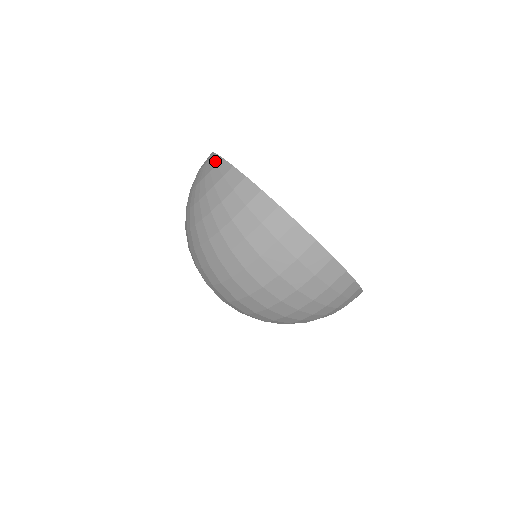
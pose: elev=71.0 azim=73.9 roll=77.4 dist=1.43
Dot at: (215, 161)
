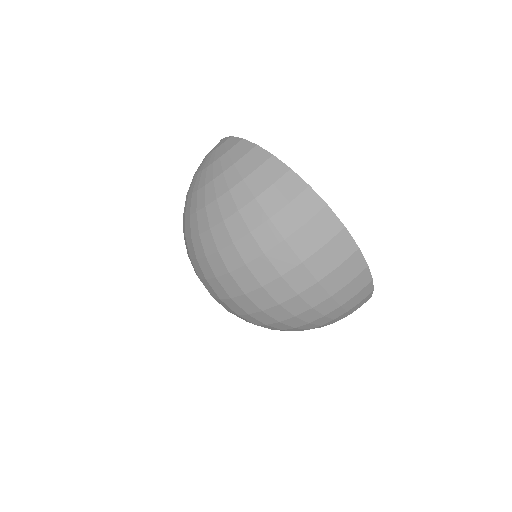
Dot at: (233, 142)
